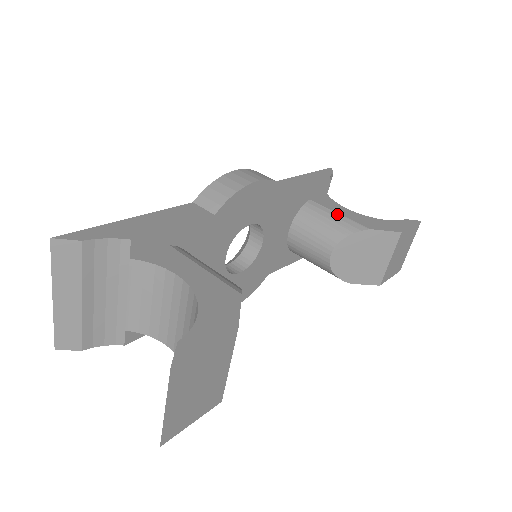
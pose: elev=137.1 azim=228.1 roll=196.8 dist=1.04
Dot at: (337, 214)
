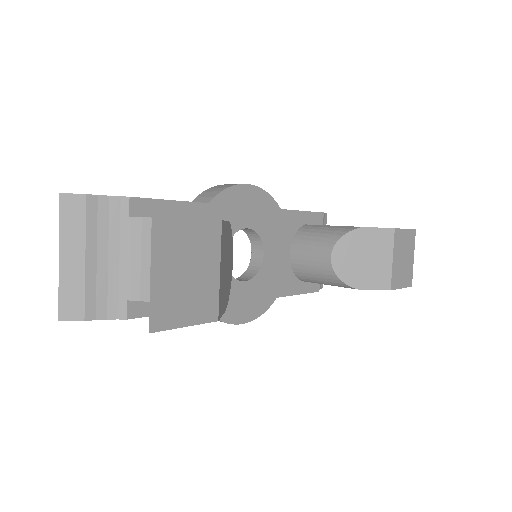
Dot at: (331, 226)
